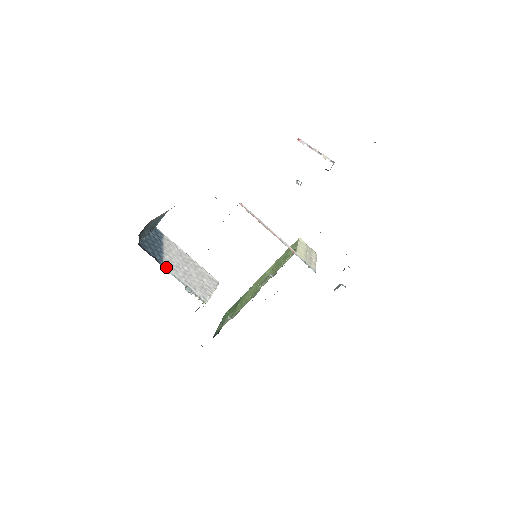
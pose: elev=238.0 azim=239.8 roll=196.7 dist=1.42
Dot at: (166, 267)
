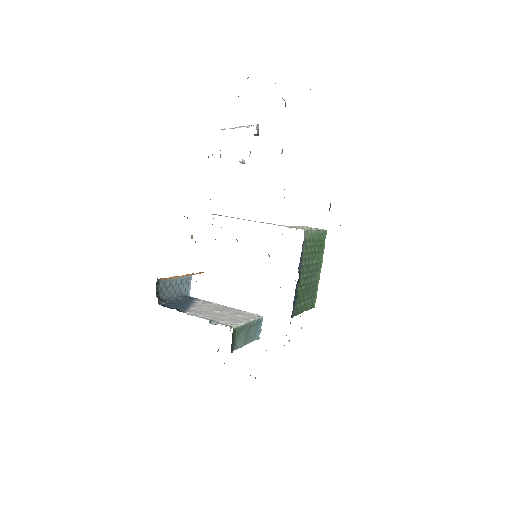
Dot at: (189, 313)
